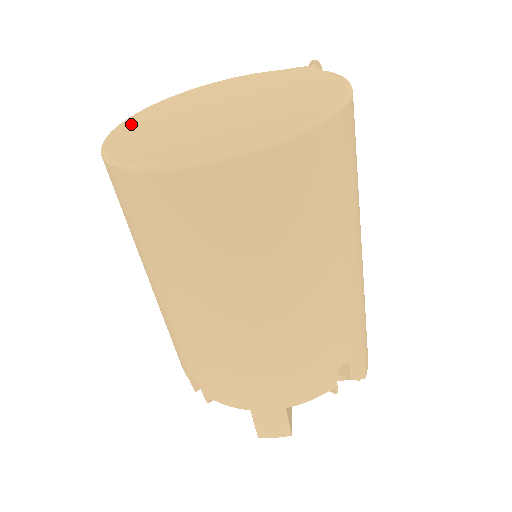
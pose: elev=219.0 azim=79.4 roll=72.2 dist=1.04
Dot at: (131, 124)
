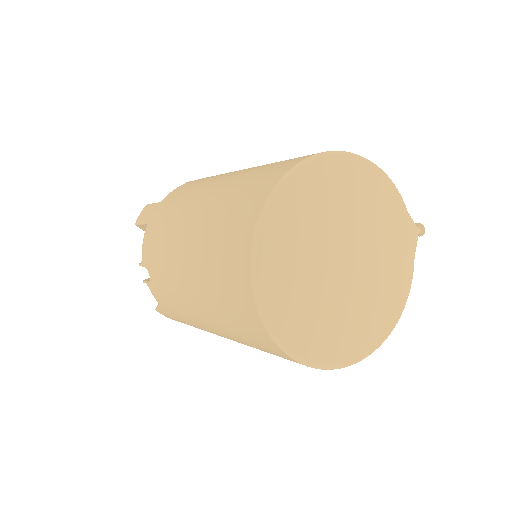
Dot at: (291, 200)
